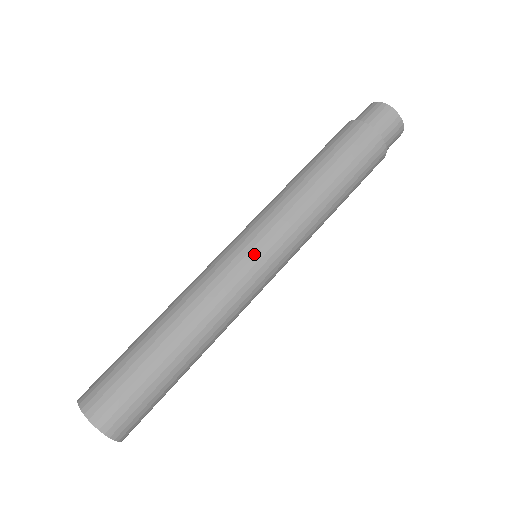
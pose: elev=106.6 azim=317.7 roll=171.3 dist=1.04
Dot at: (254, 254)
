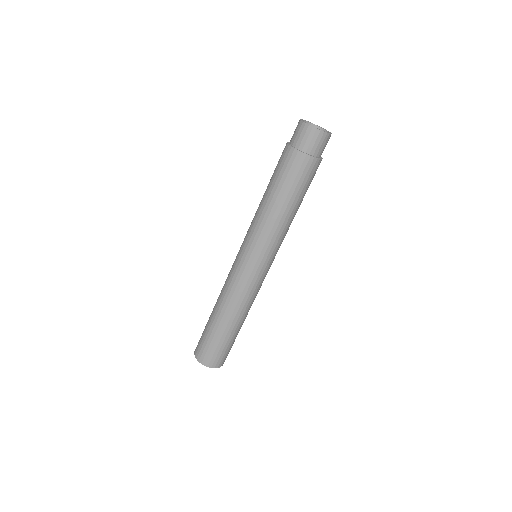
Dot at: (243, 261)
